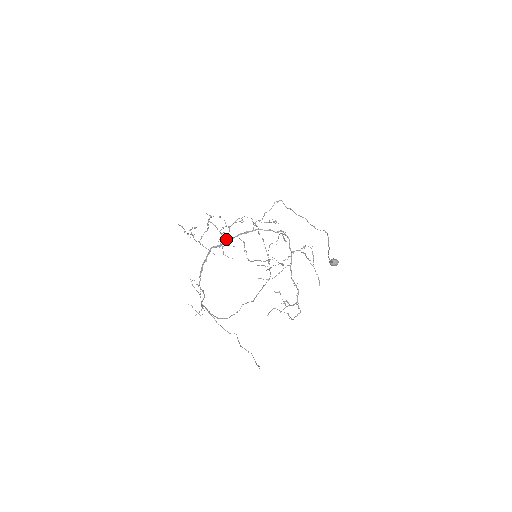
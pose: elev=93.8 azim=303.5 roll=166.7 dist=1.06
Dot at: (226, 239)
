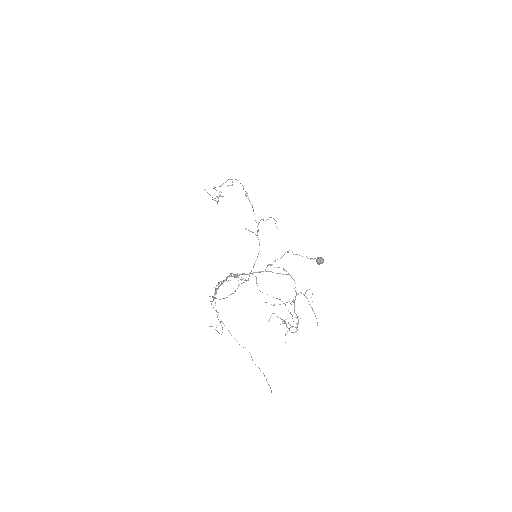
Dot at: (244, 280)
